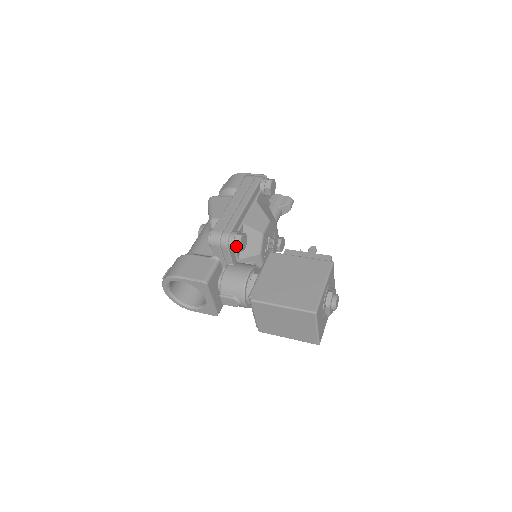
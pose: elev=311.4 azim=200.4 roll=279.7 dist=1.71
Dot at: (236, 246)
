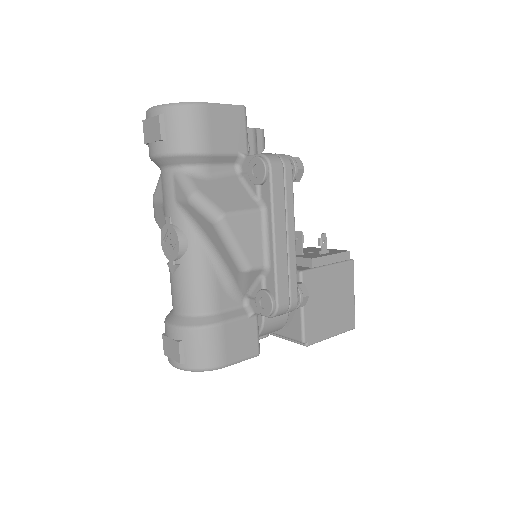
Dot at: occluded
